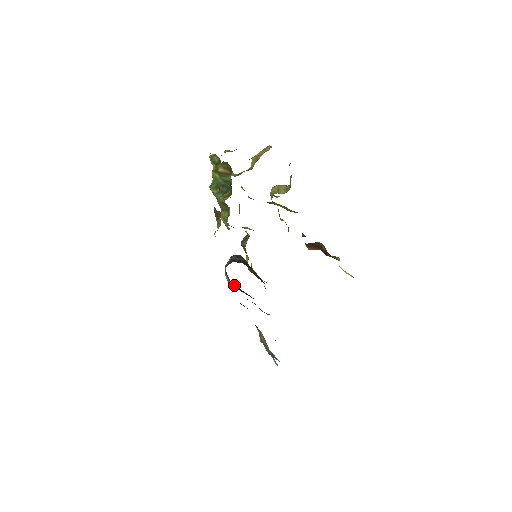
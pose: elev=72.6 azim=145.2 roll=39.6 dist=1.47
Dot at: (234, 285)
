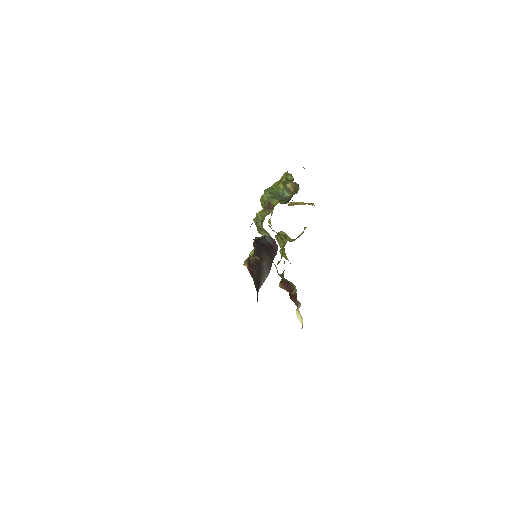
Dot at: occluded
